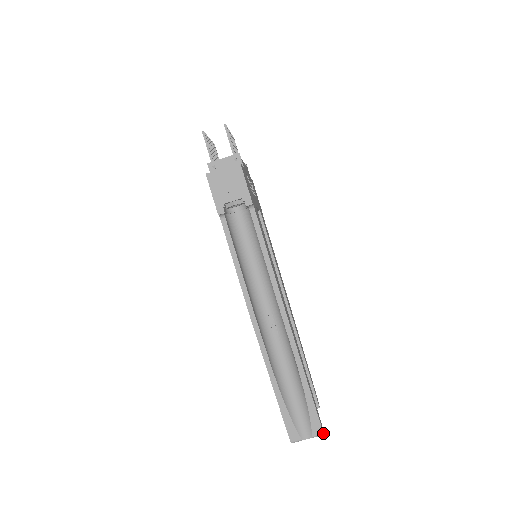
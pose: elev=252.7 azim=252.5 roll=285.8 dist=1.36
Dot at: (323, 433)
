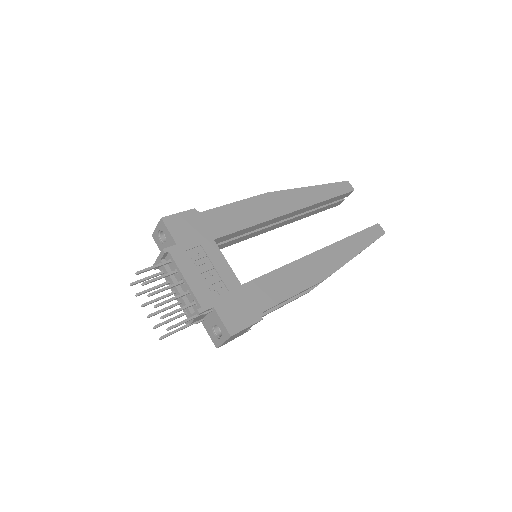
Dot at: occluded
